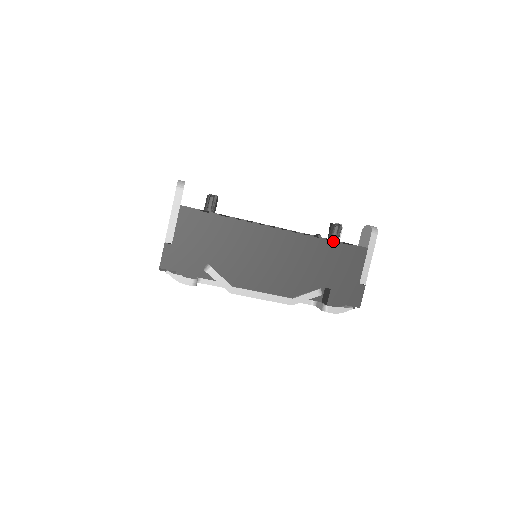
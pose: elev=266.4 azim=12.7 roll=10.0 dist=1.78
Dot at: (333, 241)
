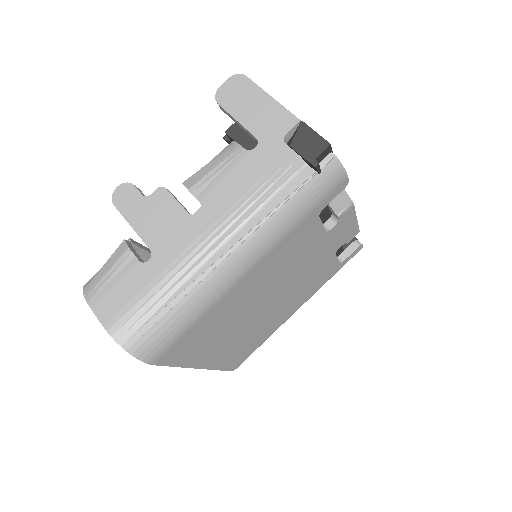
Dot at: occluded
